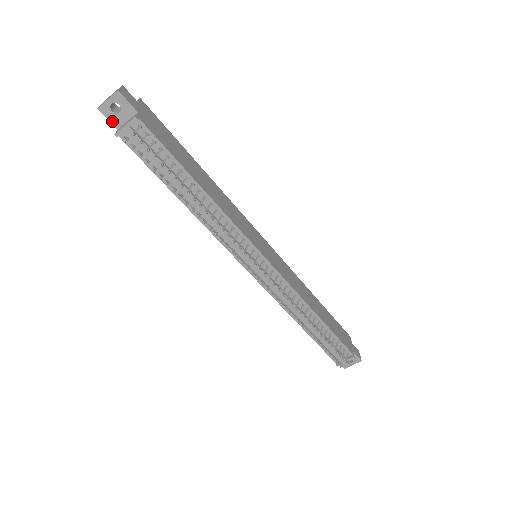
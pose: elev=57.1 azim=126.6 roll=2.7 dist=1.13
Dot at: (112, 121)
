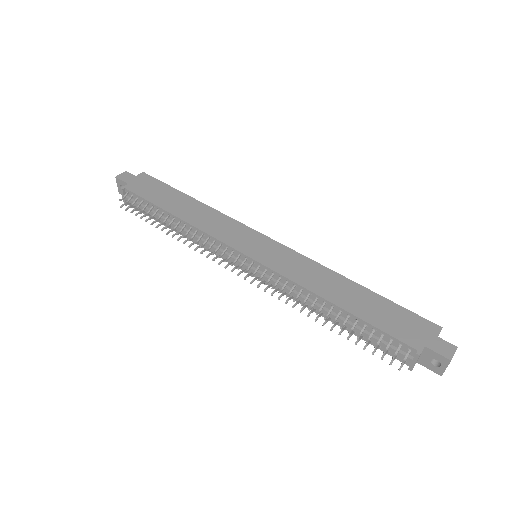
Dot at: occluded
